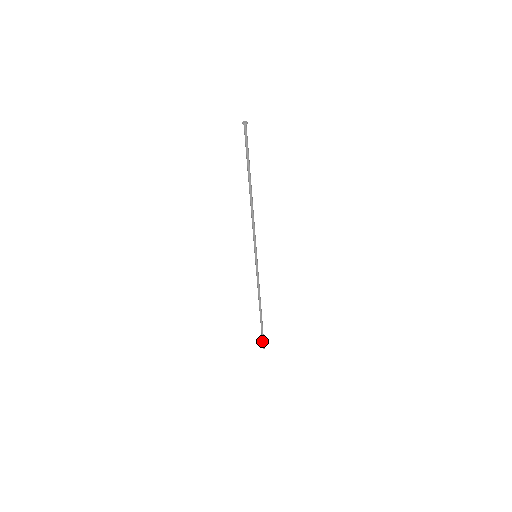
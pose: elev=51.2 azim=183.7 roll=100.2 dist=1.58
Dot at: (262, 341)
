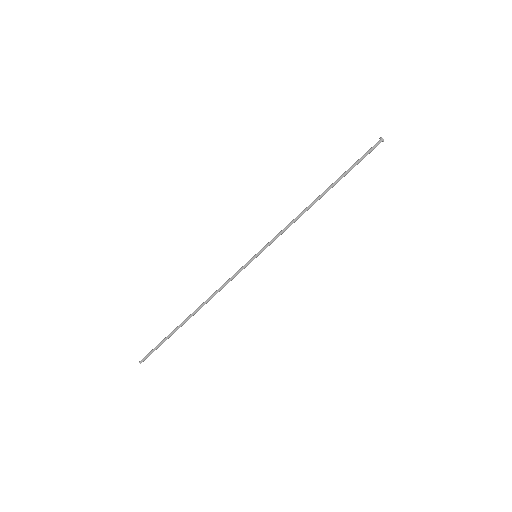
Dot at: (150, 353)
